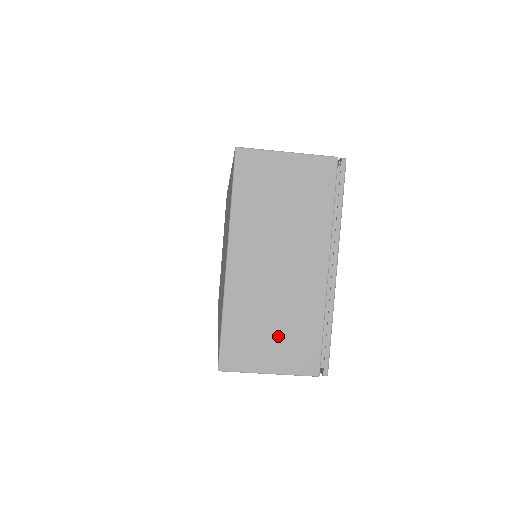
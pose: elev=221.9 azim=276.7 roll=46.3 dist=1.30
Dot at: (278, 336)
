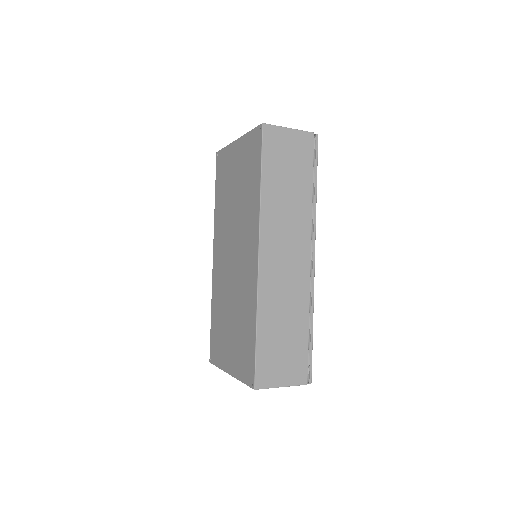
Dot at: occluded
